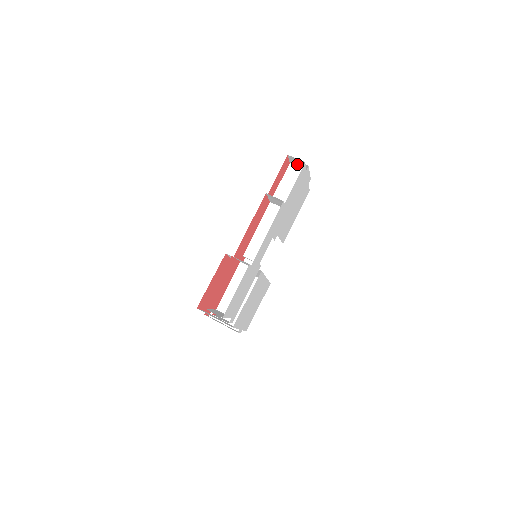
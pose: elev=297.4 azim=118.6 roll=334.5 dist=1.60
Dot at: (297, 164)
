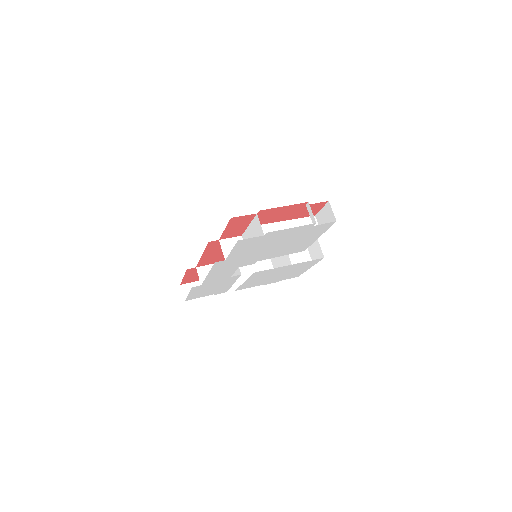
Dot at: occluded
